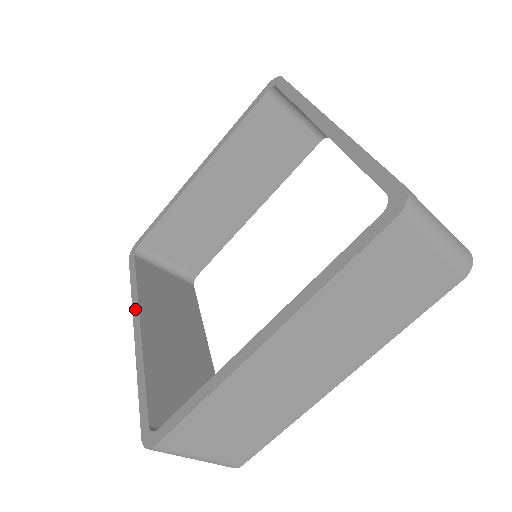
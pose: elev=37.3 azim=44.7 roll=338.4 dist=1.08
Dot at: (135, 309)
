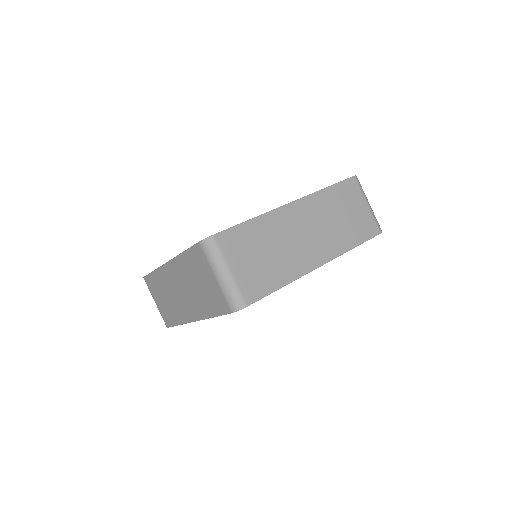
Dot at: occluded
